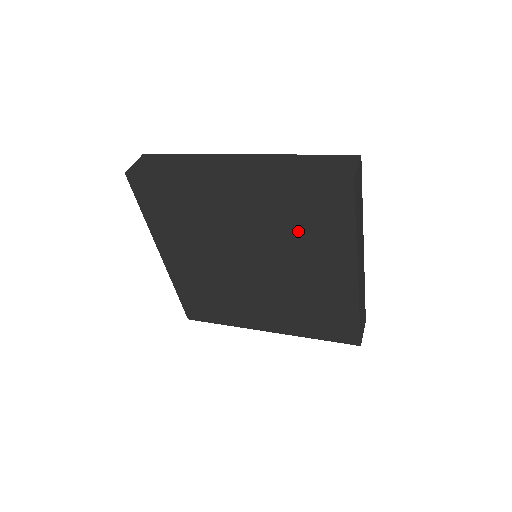
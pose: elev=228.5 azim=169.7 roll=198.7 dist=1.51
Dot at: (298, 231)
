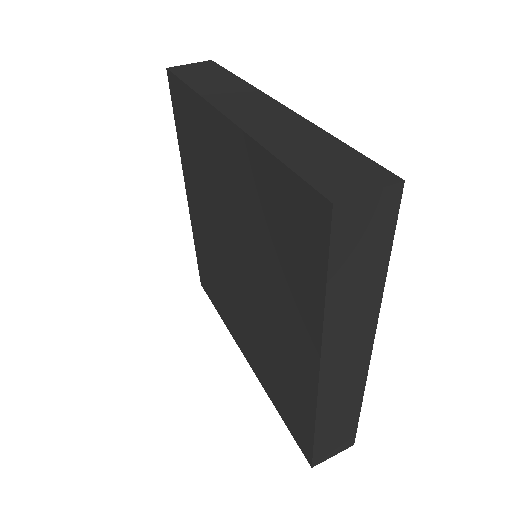
Dot at: (273, 248)
